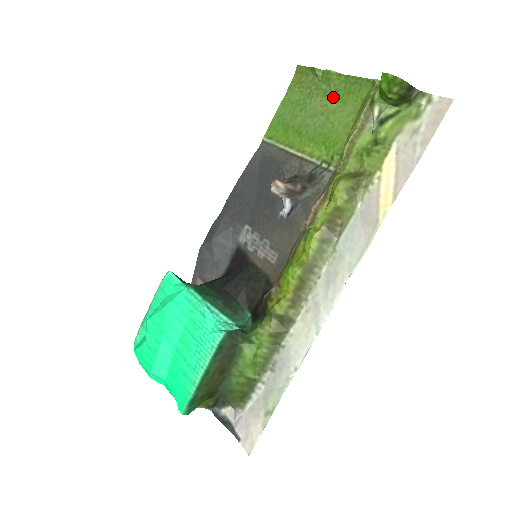
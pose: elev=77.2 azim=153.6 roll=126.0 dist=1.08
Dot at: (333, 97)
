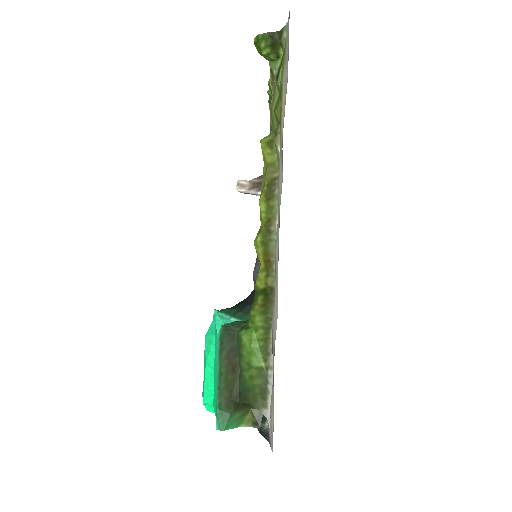
Dot at: occluded
